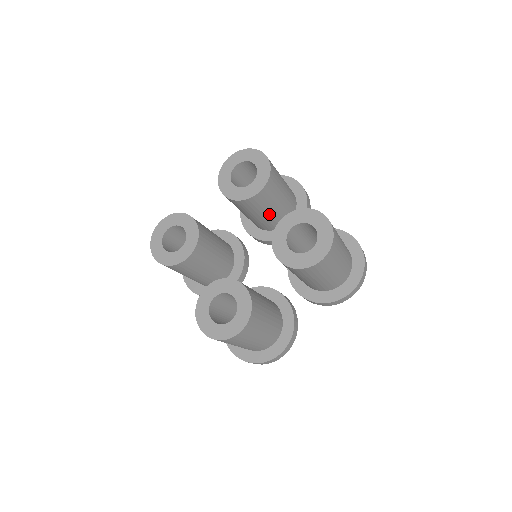
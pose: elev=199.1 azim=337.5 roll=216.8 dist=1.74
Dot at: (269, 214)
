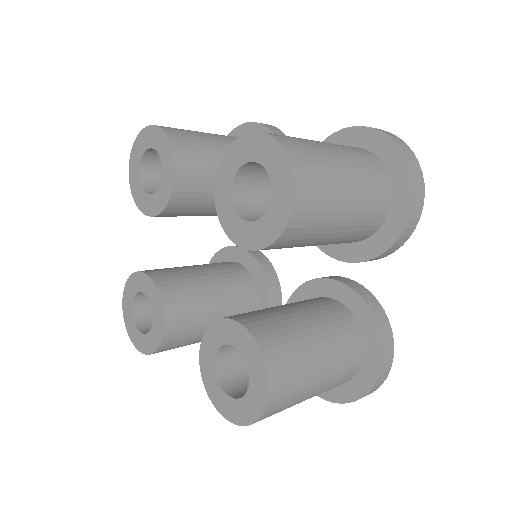
Dot at: occluded
